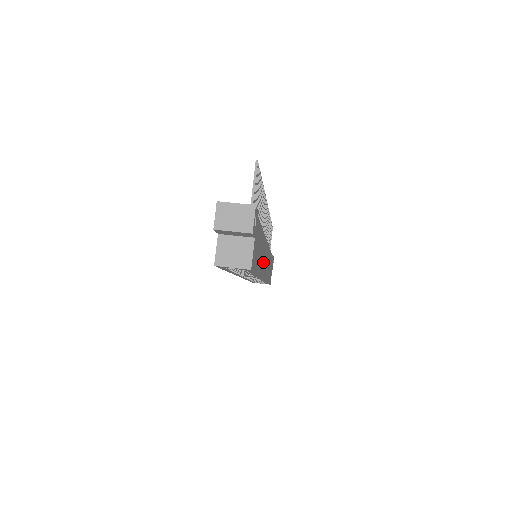
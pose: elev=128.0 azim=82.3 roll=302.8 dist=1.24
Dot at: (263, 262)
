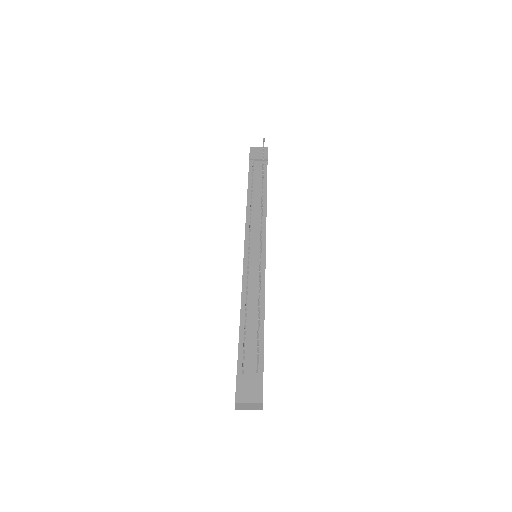
Dot at: occluded
